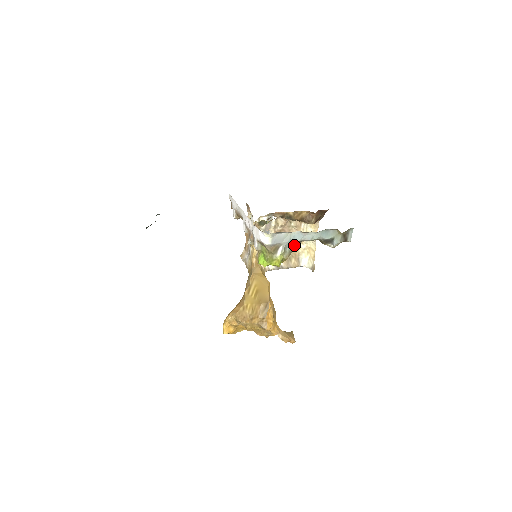
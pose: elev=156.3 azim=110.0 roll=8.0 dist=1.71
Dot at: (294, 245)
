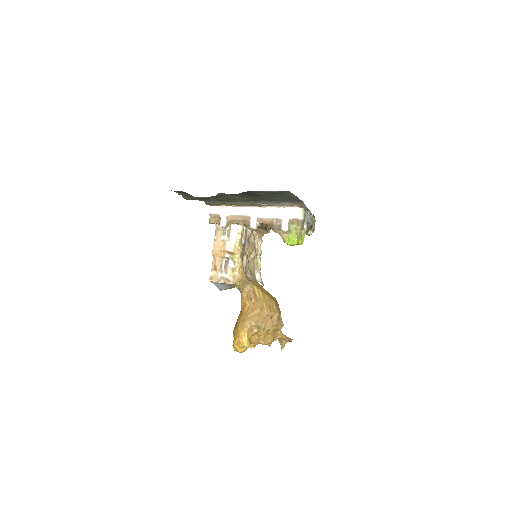
Dot at: occluded
